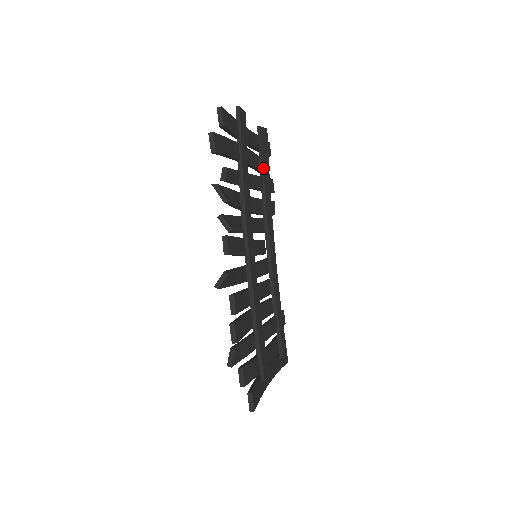
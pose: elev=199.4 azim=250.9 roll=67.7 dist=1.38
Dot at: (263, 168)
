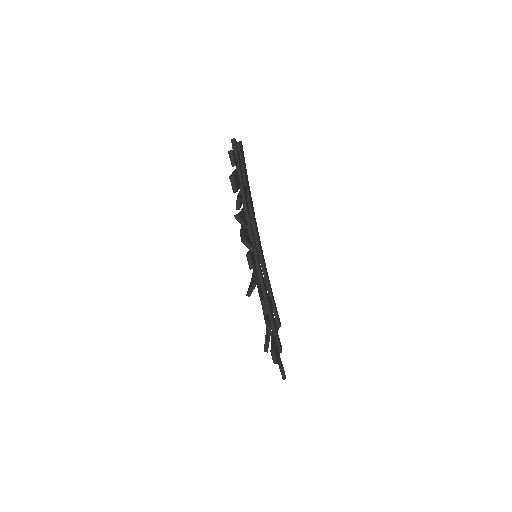
Dot at: (245, 178)
